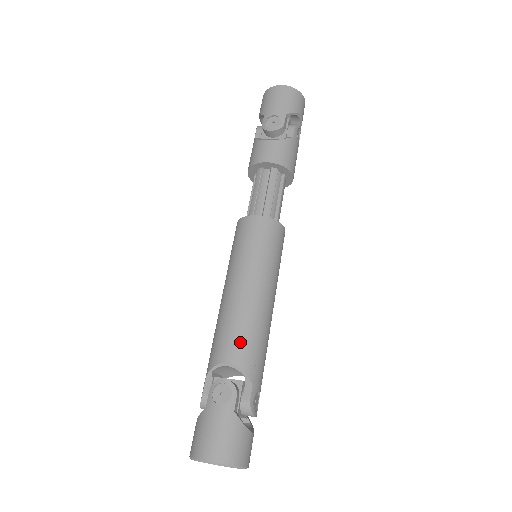
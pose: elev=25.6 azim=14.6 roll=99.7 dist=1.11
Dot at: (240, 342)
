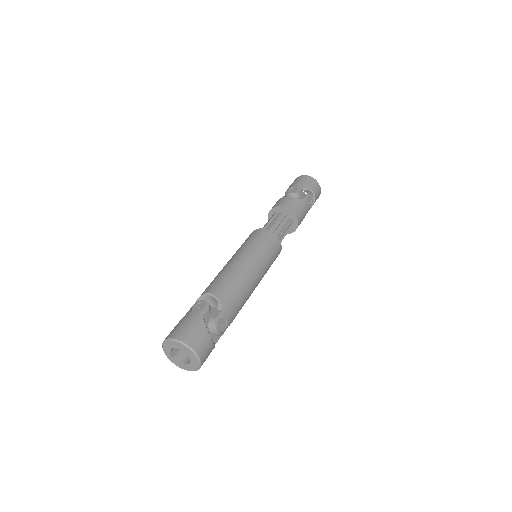
Dot at: (223, 284)
